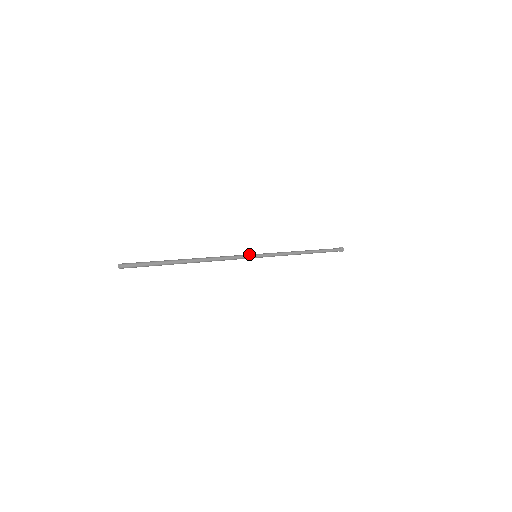
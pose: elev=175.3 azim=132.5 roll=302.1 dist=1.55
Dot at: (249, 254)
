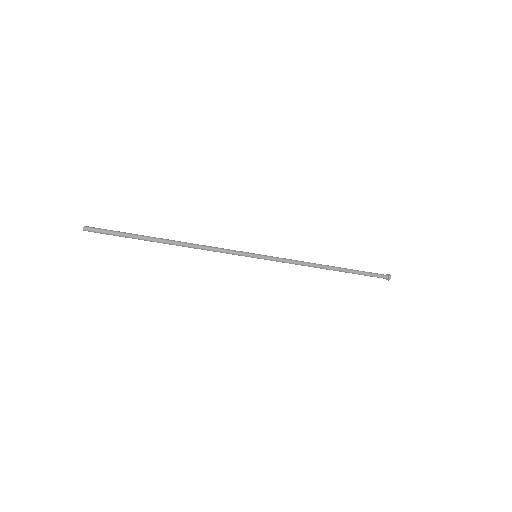
Dot at: (246, 252)
